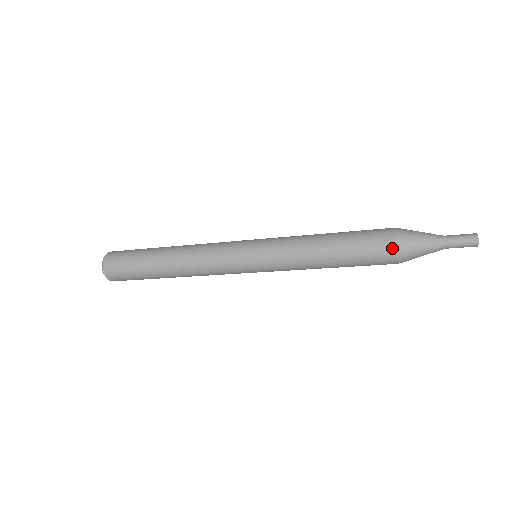
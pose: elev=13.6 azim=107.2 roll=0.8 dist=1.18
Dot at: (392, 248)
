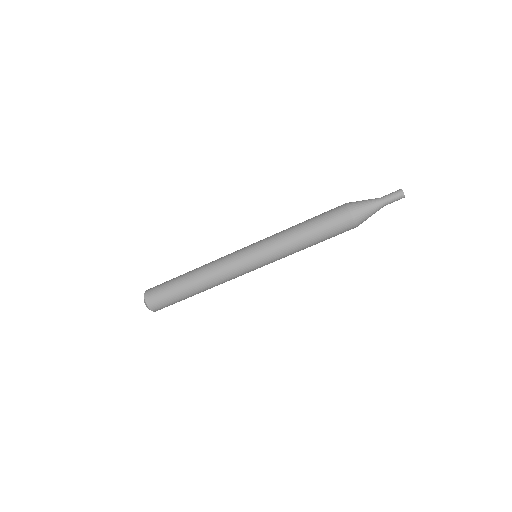
Dot at: (343, 206)
